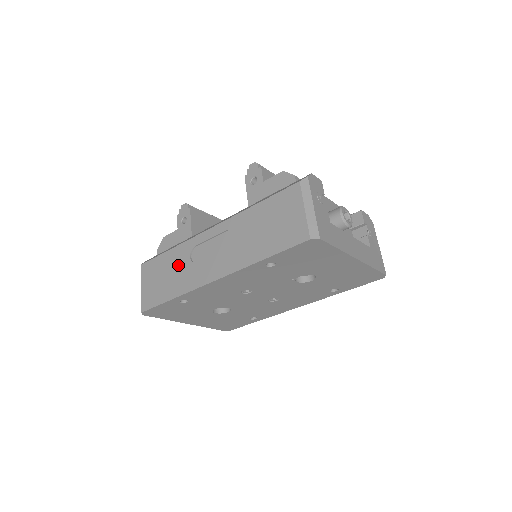
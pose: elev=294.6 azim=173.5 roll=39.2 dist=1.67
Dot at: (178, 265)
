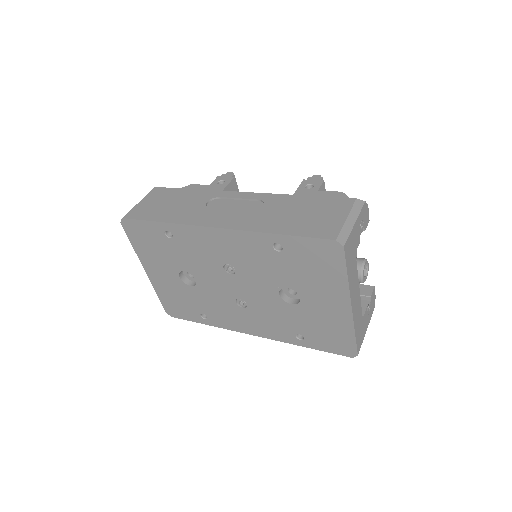
Dot at: (190, 202)
